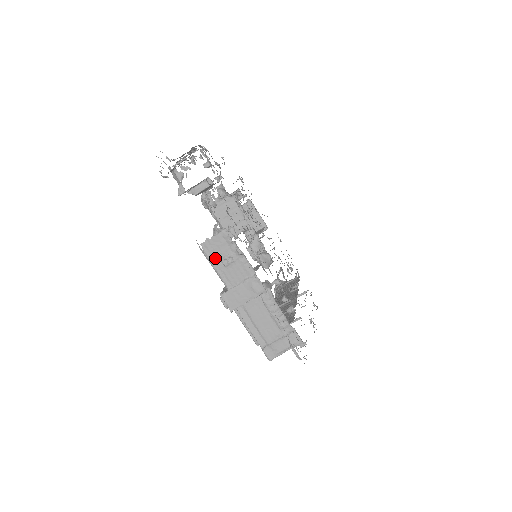
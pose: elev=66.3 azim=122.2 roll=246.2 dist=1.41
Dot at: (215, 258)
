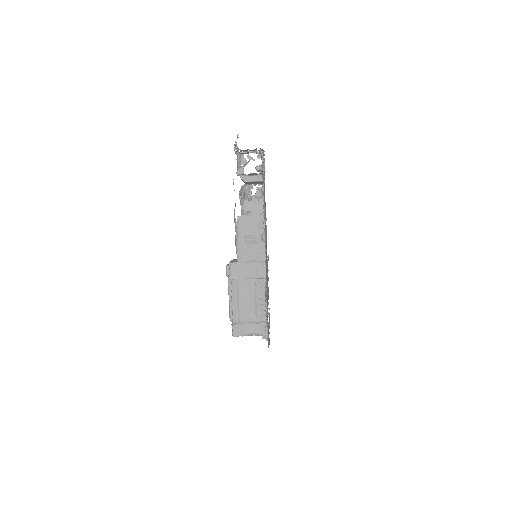
Dot at: (242, 232)
